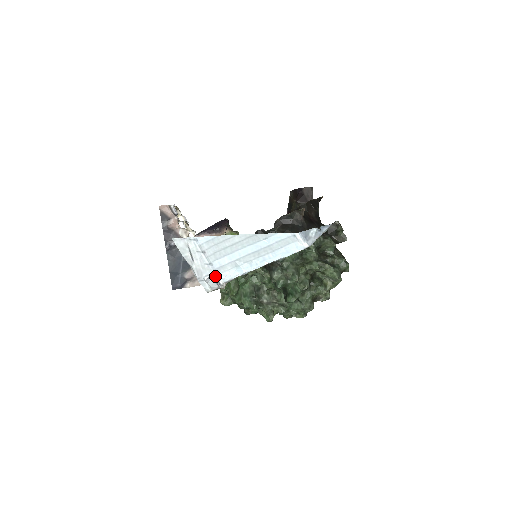
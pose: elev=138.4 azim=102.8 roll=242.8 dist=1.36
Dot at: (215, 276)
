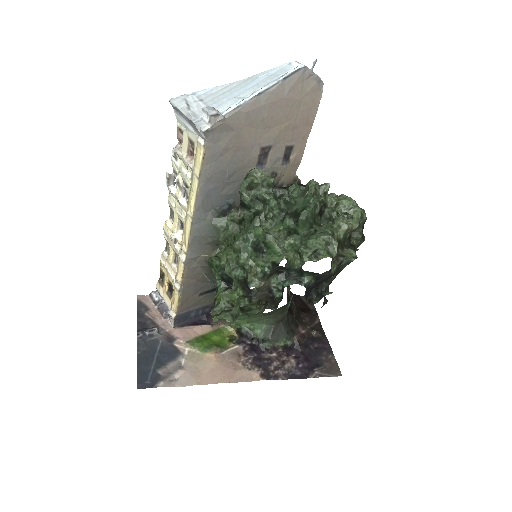
Dot at: occluded
